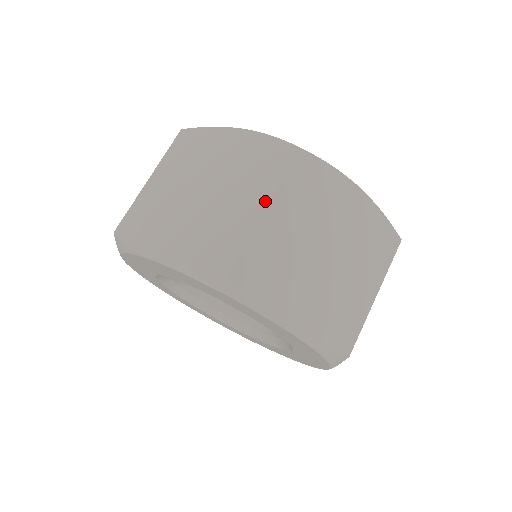
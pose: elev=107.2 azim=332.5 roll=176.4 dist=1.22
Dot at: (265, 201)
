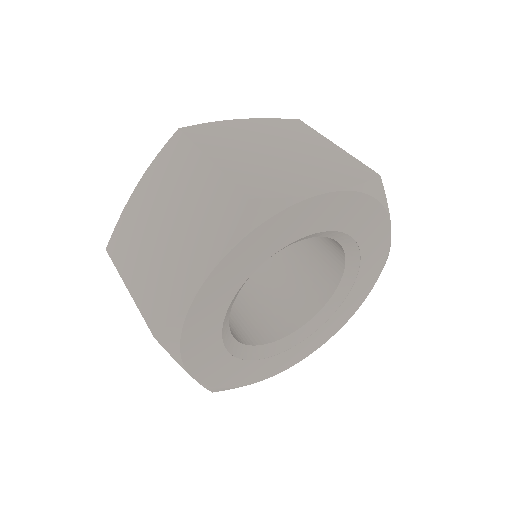
Dot at: (204, 160)
